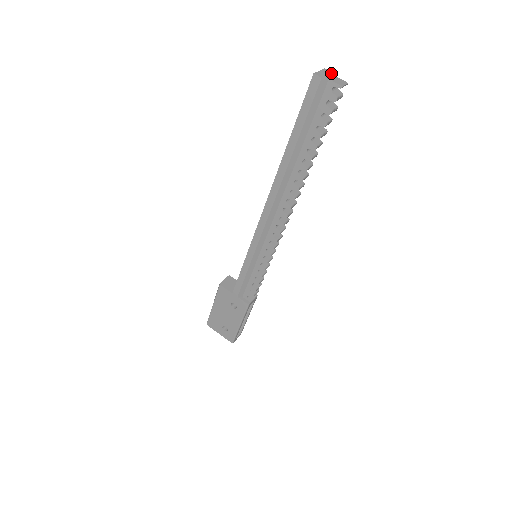
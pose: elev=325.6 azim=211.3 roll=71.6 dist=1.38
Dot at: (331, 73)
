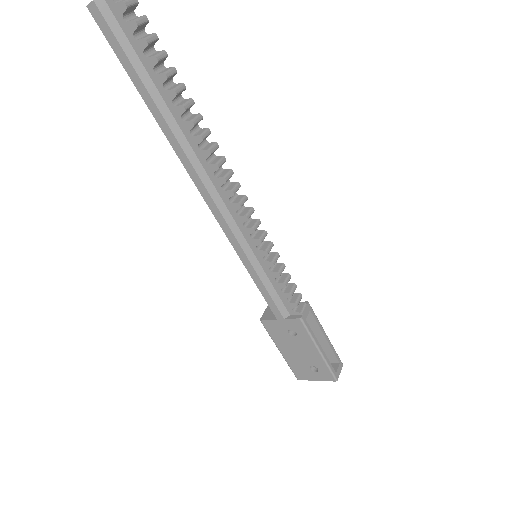
Dot at: out of frame
